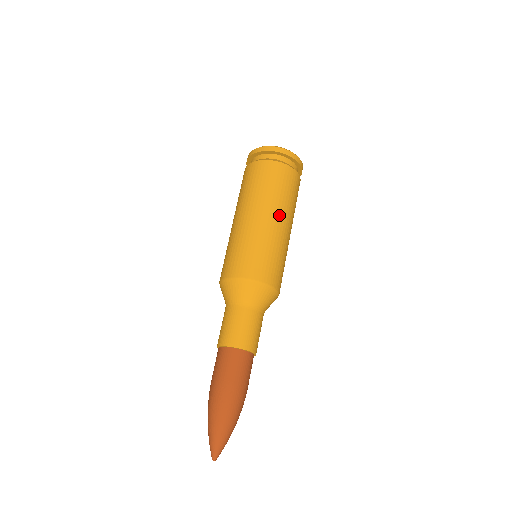
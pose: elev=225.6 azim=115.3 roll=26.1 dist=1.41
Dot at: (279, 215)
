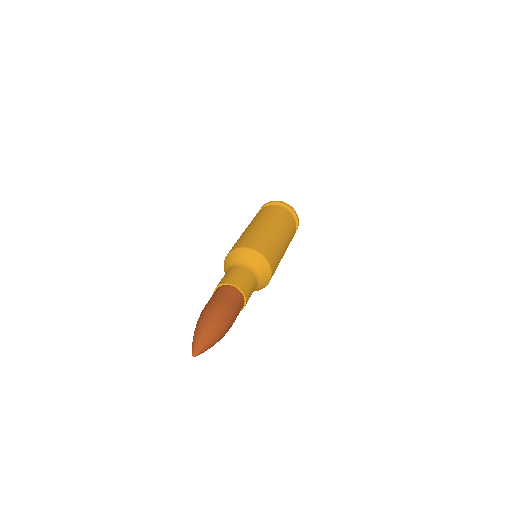
Dot at: (276, 227)
